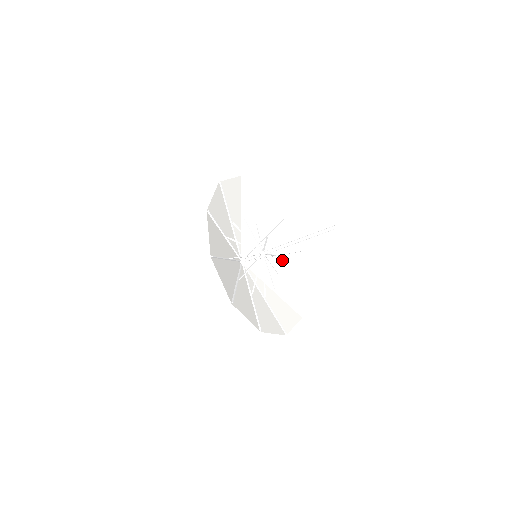
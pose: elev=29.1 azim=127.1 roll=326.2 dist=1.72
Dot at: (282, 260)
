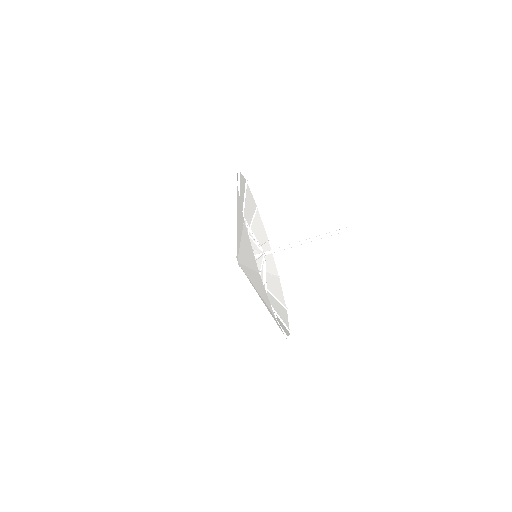
Dot at: occluded
